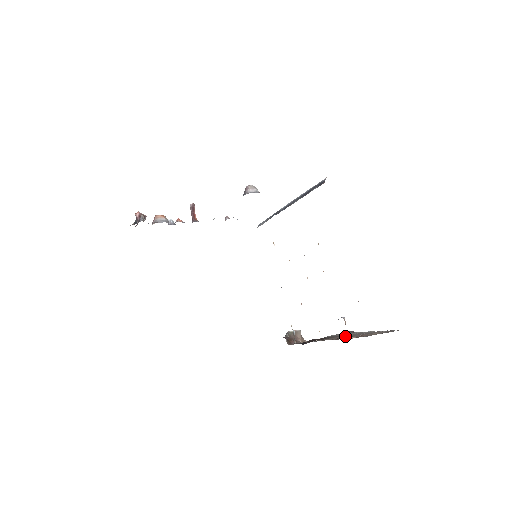
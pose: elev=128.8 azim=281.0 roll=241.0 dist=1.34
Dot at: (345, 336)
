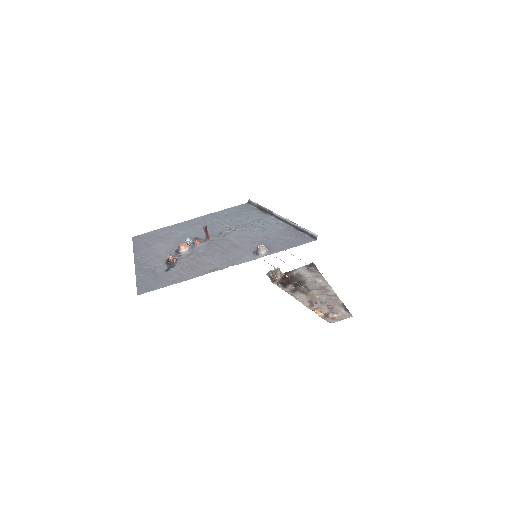
Dot at: (318, 313)
